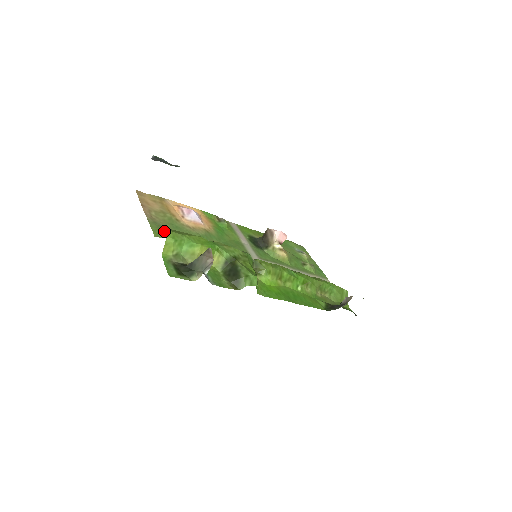
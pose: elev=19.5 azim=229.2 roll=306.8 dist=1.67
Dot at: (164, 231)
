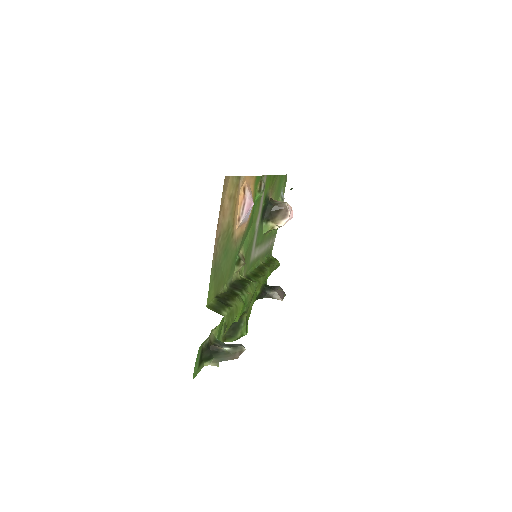
Dot at: (216, 280)
